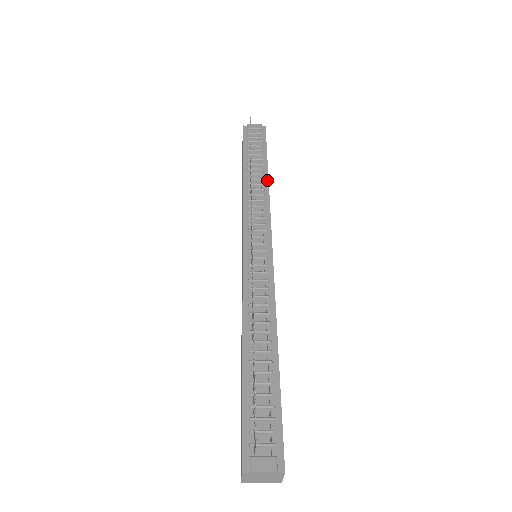
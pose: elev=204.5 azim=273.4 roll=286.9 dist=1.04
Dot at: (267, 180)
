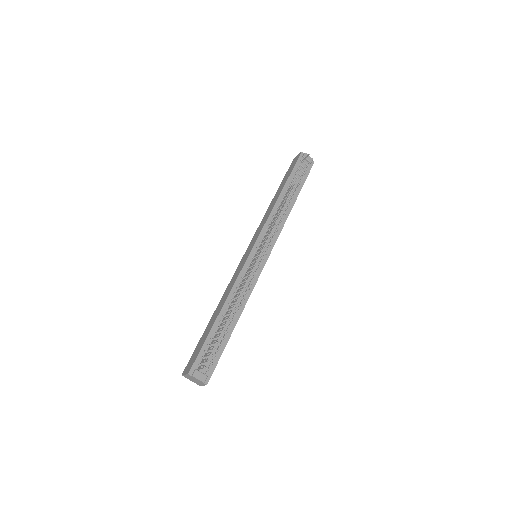
Dot at: (292, 207)
